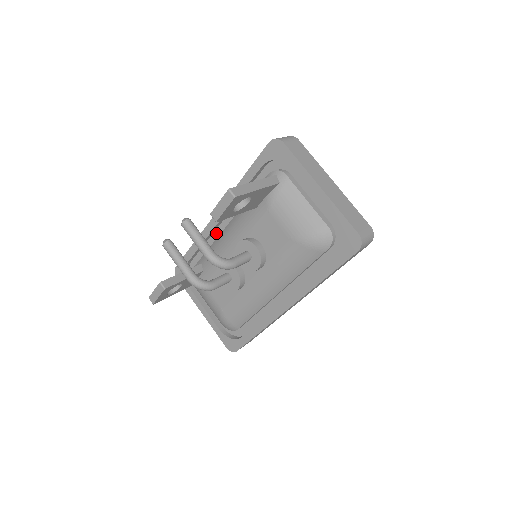
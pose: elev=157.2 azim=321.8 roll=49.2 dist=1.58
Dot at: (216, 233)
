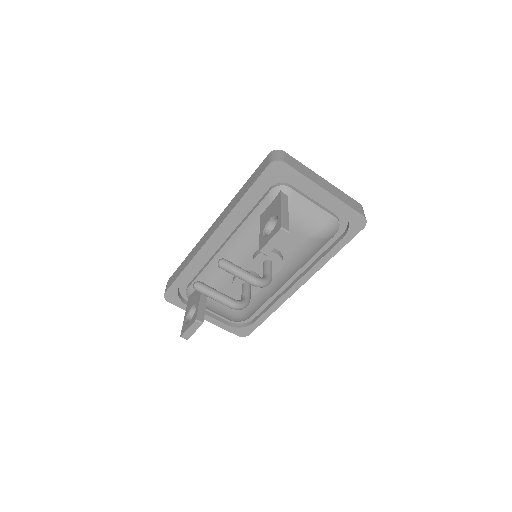
Dot at: (209, 251)
